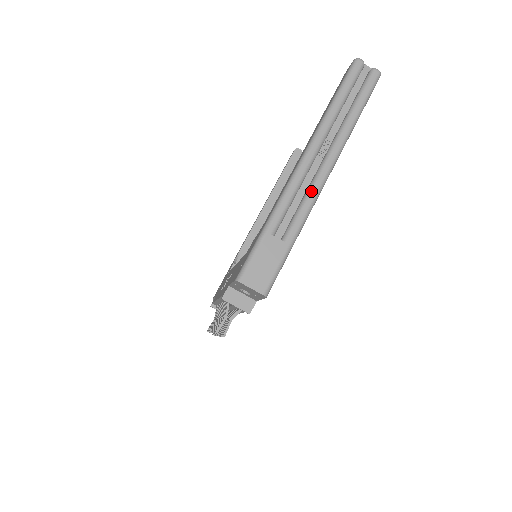
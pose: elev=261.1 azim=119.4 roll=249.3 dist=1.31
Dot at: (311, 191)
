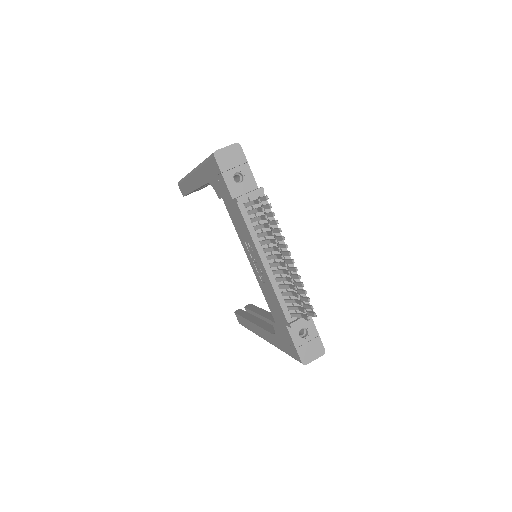
Dot at: occluded
